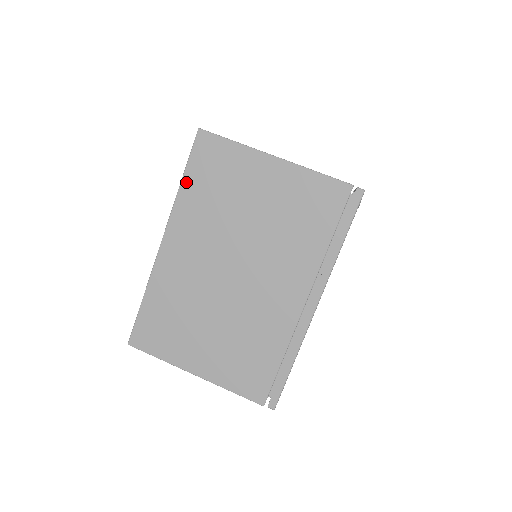
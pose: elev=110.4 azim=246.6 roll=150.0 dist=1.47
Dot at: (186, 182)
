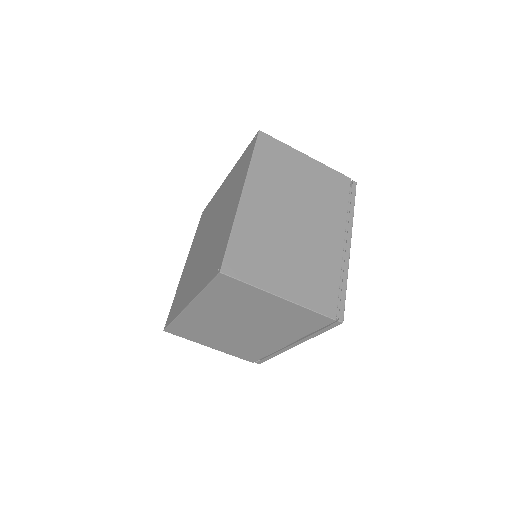
Dot at: (208, 291)
